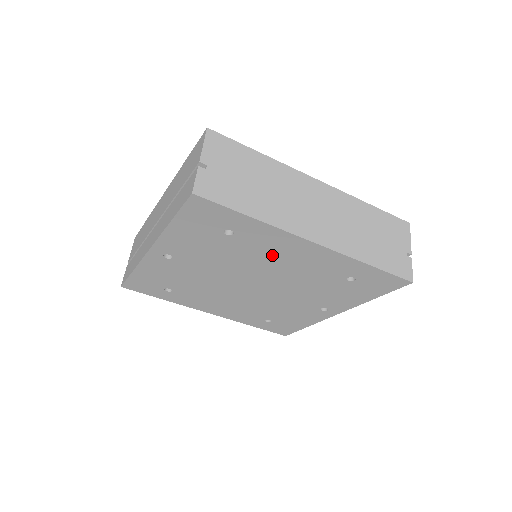
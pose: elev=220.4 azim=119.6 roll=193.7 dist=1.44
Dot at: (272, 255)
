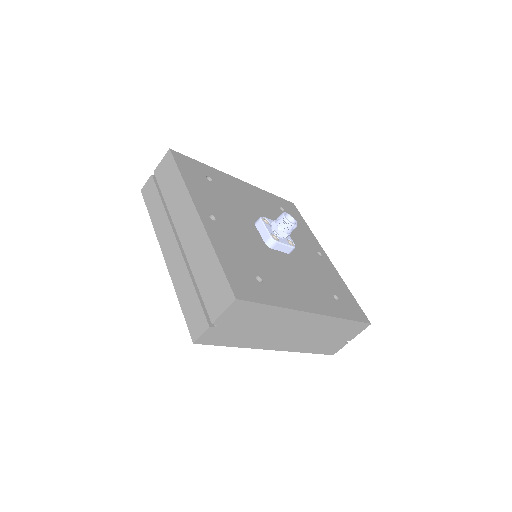
Dot at: occluded
